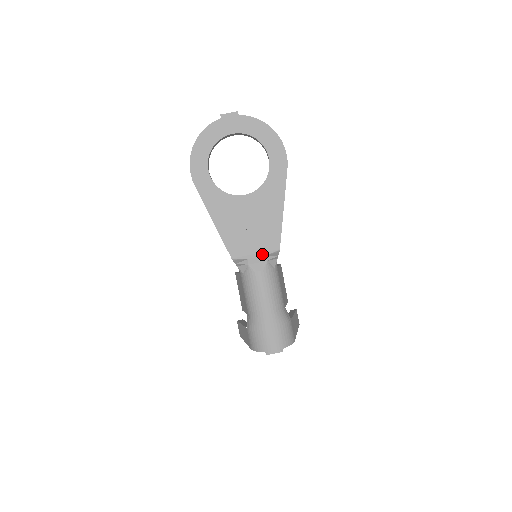
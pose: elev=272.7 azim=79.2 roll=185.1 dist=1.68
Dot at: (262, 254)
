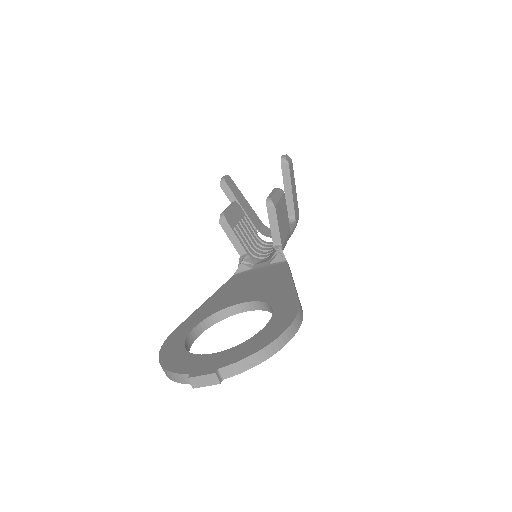
Dot at: occluded
